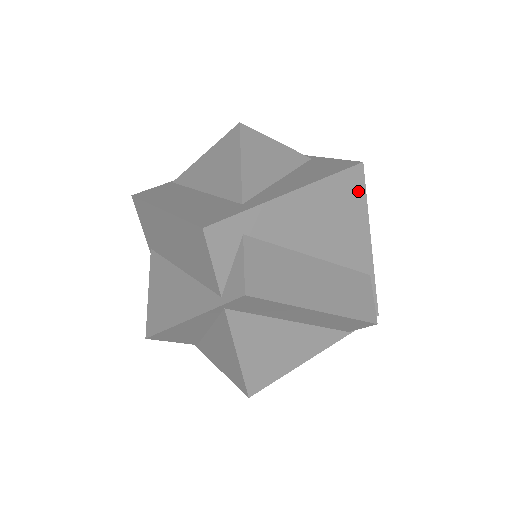
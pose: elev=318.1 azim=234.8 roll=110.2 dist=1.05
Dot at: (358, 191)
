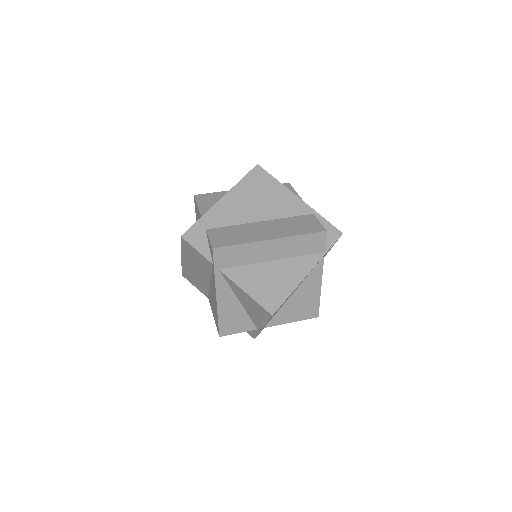
Dot at: (266, 178)
